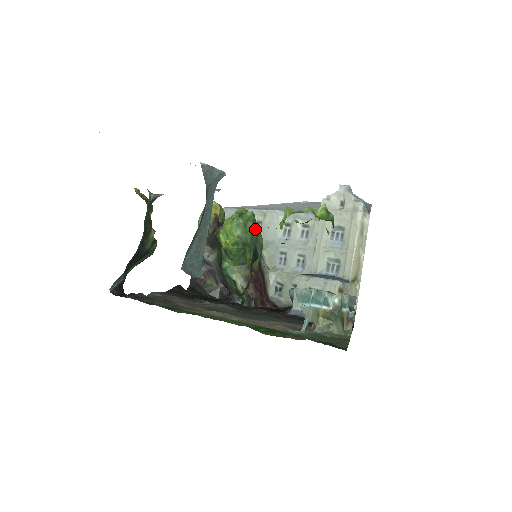
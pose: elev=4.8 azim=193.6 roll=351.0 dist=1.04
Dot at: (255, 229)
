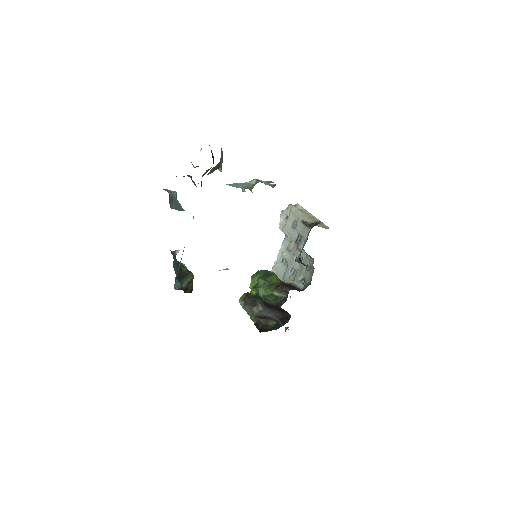
Dot at: (264, 271)
